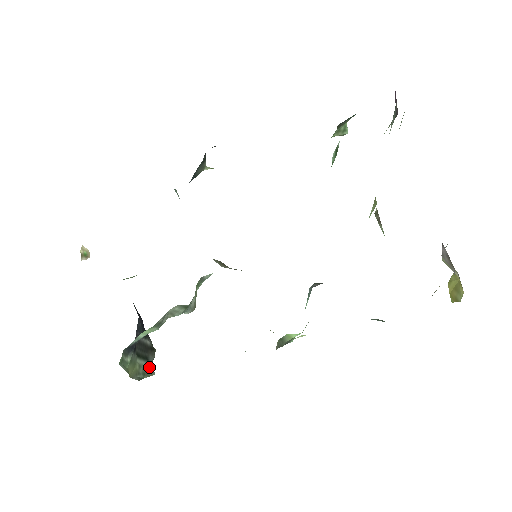
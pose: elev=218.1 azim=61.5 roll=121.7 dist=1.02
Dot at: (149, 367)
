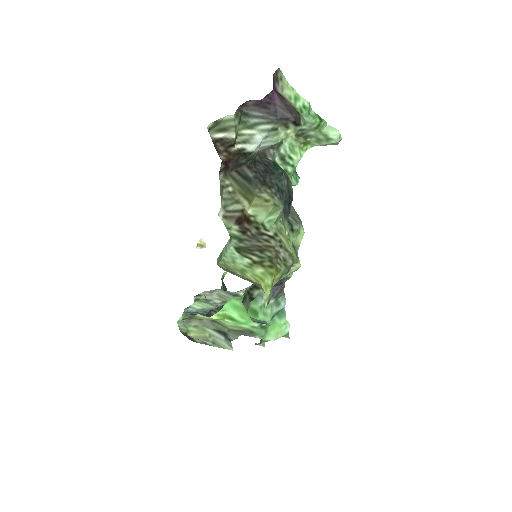
Dot at: (225, 341)
